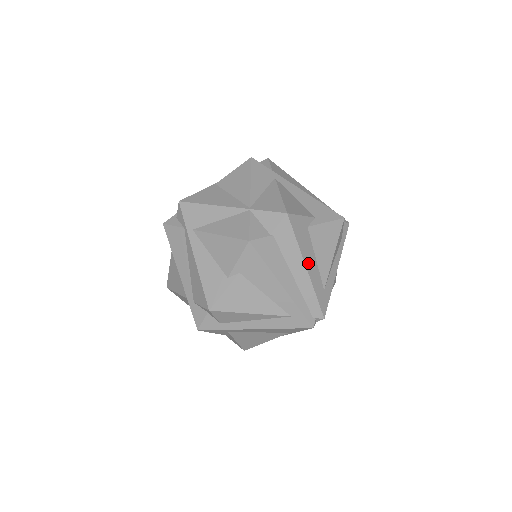
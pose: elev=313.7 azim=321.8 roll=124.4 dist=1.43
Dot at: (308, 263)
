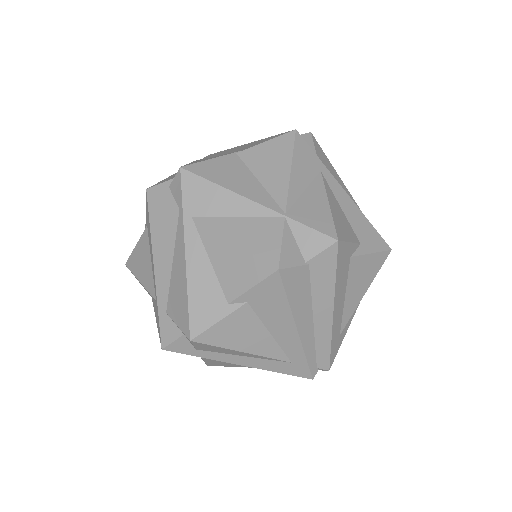
Dot at: (336, 305)
